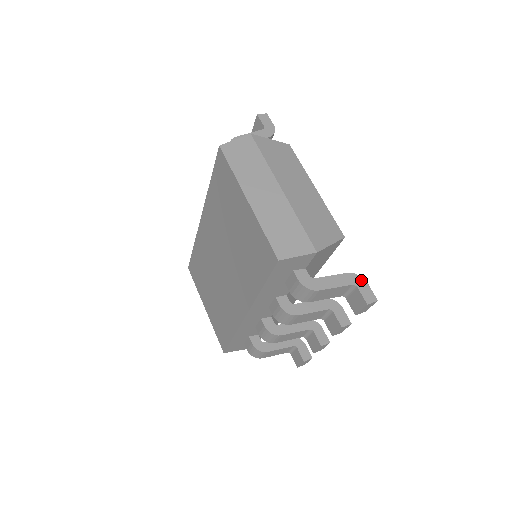
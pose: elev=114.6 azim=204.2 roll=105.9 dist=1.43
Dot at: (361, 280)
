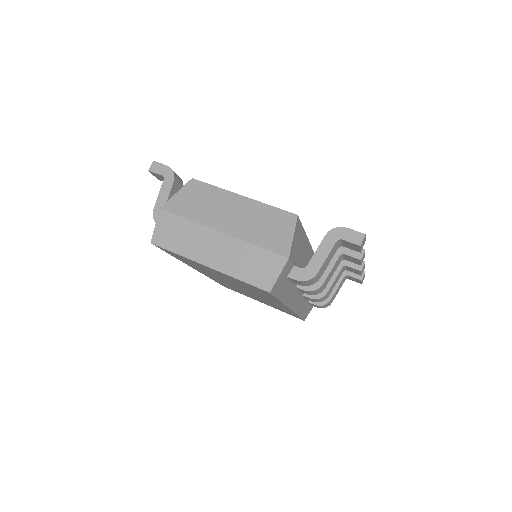
Dot at: (339, 230)
